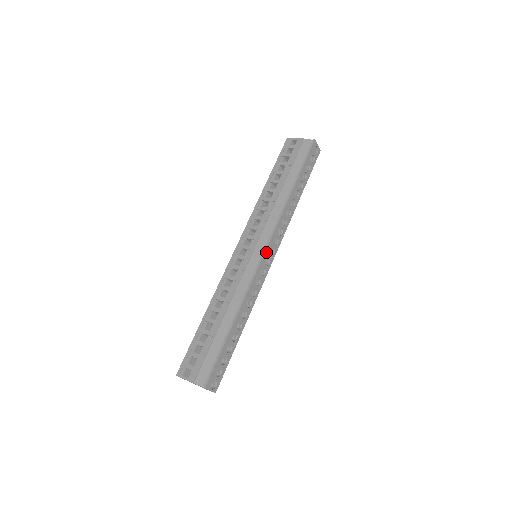
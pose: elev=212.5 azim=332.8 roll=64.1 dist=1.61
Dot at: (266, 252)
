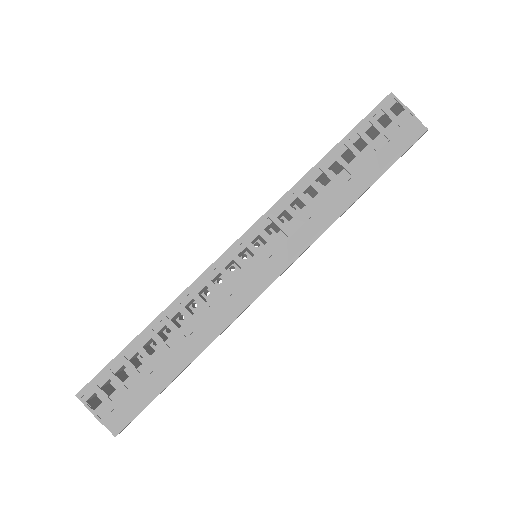
Dot at: occluded
